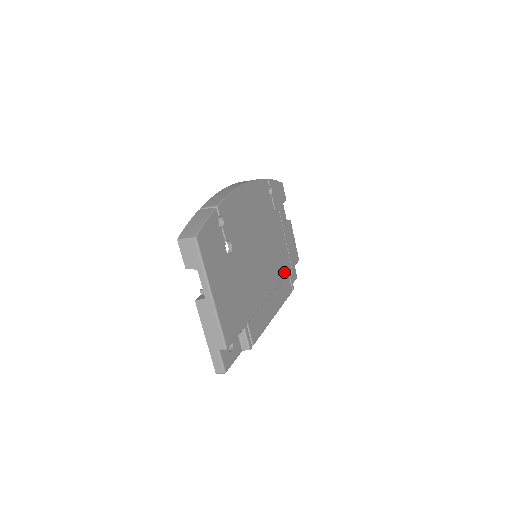
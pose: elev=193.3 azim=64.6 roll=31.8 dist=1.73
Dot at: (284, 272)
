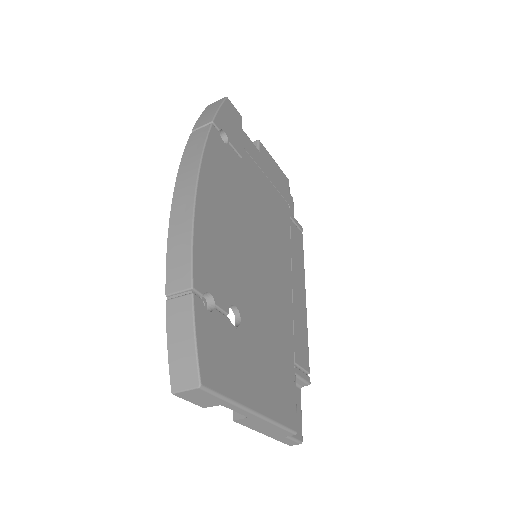
Dot at: (287, 225)
